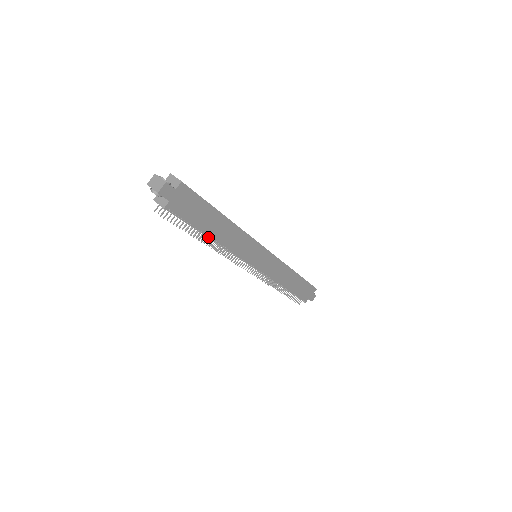
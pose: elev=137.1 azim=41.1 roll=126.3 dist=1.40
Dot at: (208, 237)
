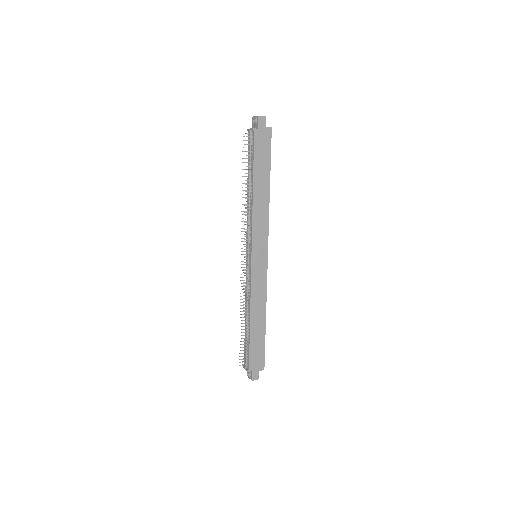
Dot at: (250, 187)
